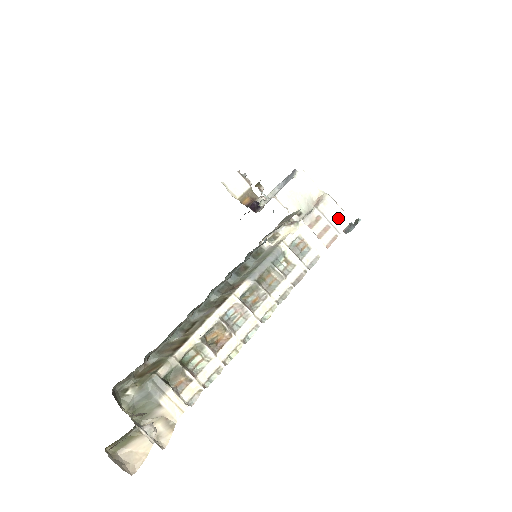
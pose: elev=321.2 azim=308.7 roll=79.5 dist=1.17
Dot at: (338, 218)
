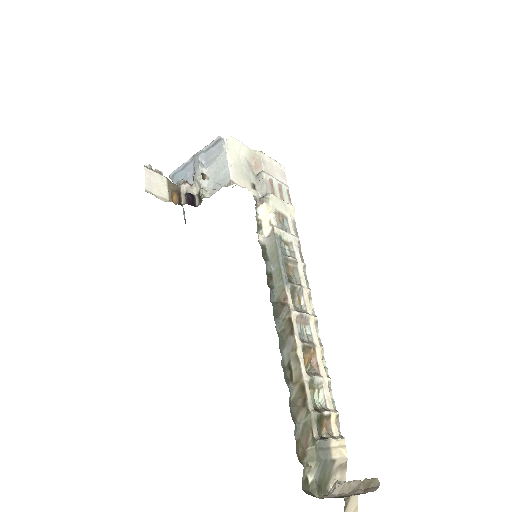
Dot at: (278, 172)
